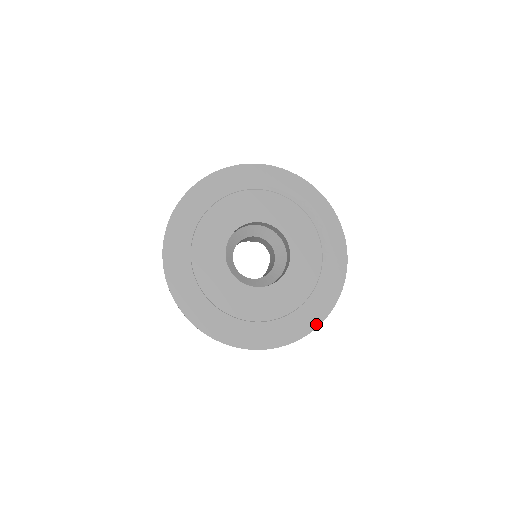
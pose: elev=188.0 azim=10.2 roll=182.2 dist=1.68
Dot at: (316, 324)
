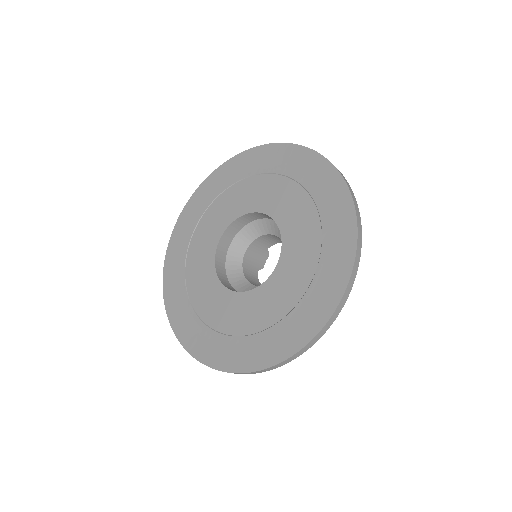
Dot at: (351, 209)
